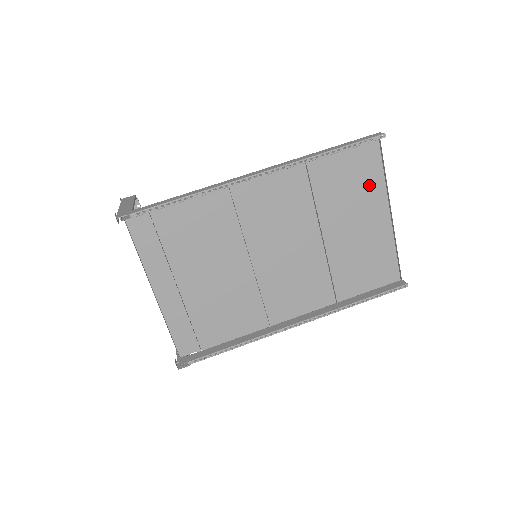
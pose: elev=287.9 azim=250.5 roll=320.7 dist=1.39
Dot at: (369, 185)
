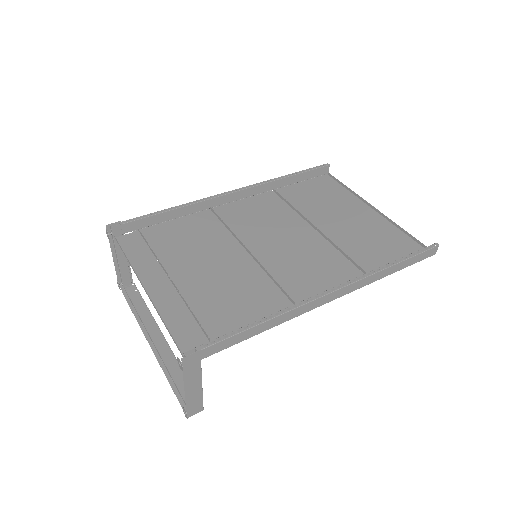
Dot at: (339, 197)
